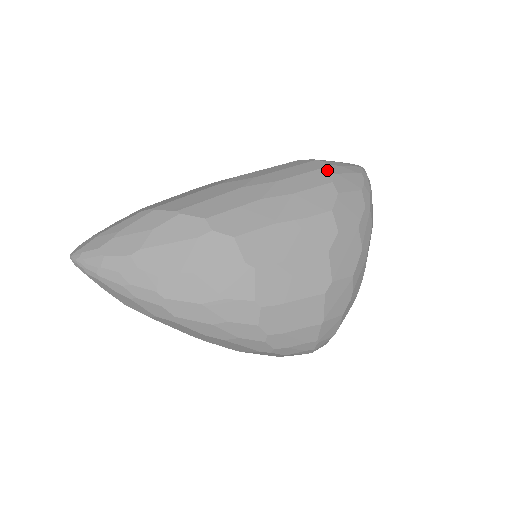
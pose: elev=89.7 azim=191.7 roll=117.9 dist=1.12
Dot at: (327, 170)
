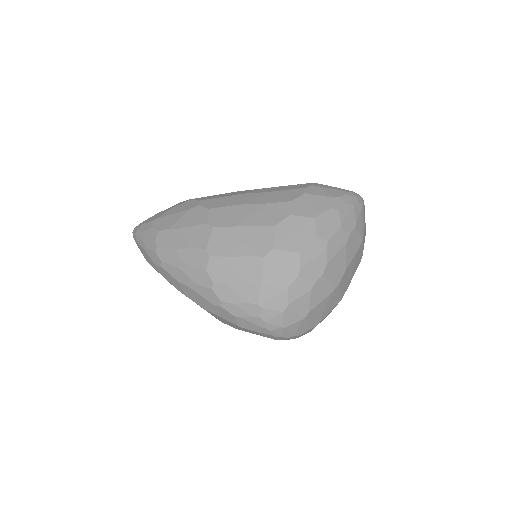
Dot at: (309, 184)
